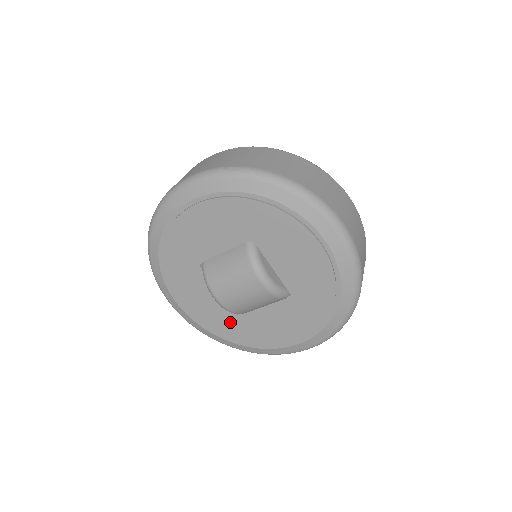
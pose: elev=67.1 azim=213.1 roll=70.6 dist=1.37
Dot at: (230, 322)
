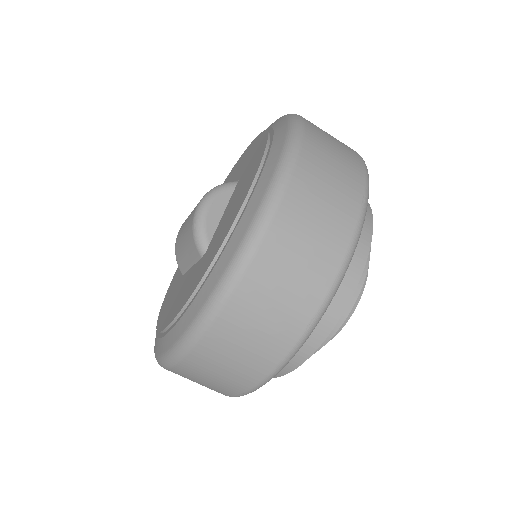
Dot at: occluded
